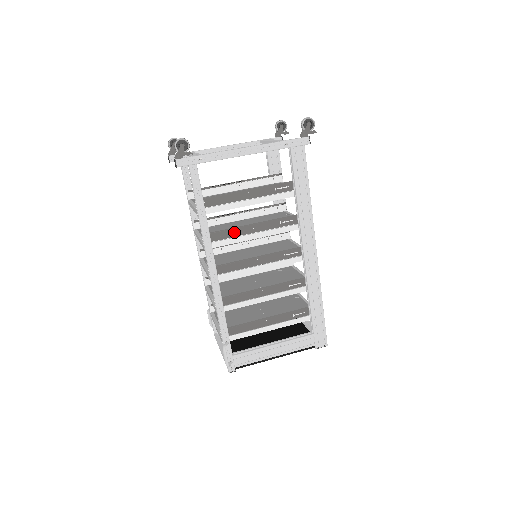
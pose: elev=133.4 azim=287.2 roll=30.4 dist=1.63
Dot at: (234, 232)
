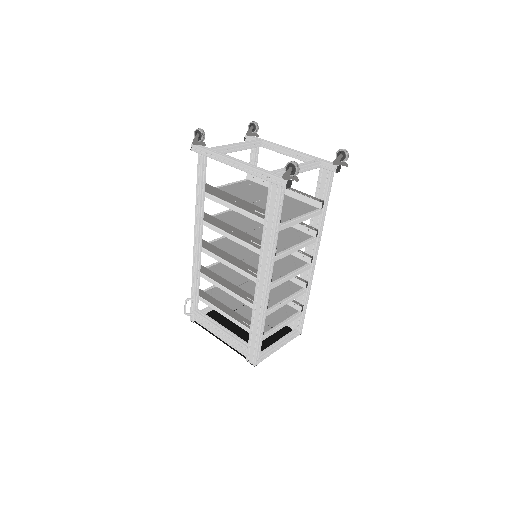
Dot at: (219, 224)
